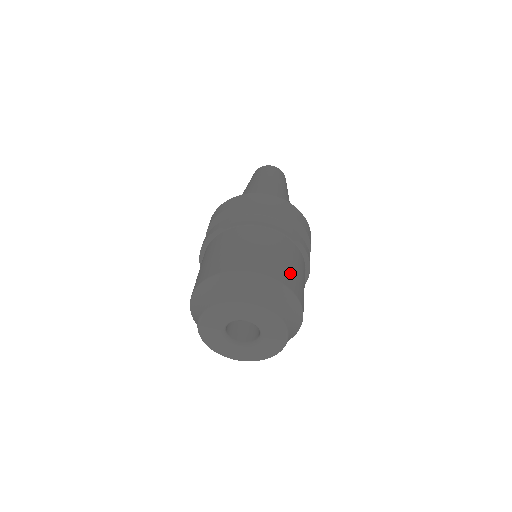
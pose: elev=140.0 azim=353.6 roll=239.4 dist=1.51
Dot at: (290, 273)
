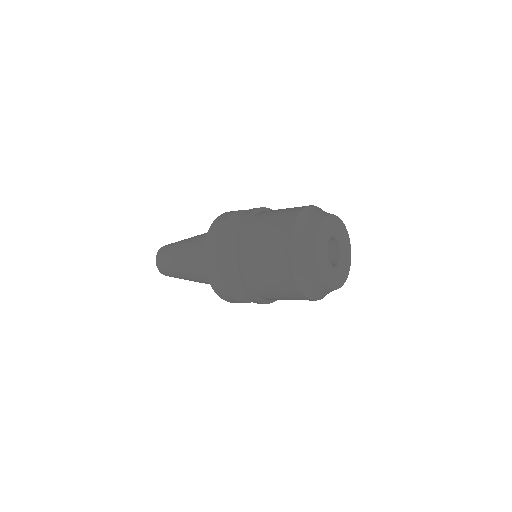
Dot at: occluded
